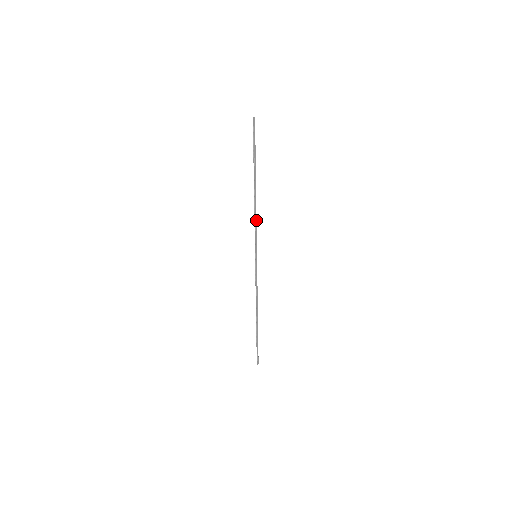
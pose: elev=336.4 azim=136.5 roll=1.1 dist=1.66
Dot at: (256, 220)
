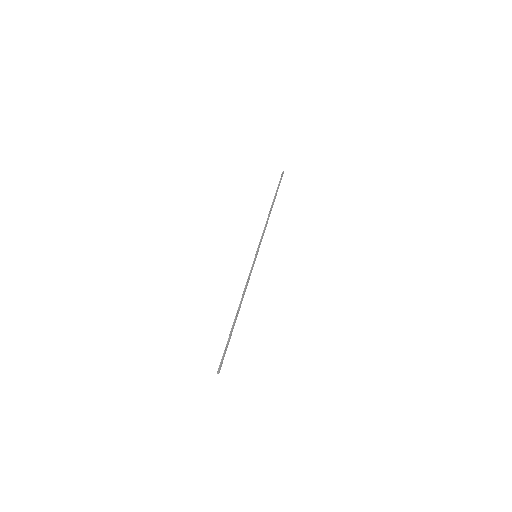
Dot at: occluded
